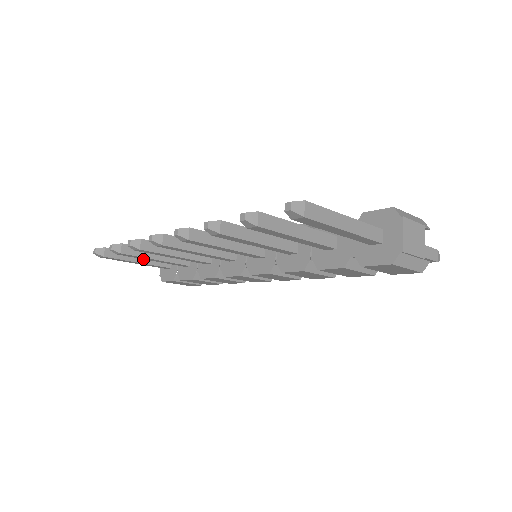
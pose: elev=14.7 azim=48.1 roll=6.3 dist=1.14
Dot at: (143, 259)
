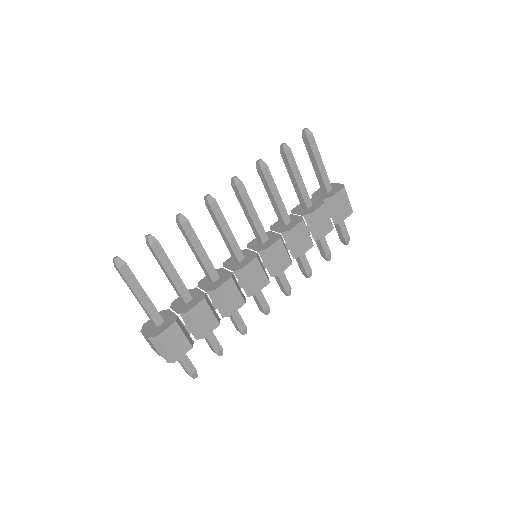
Dot at: (146, 295)
